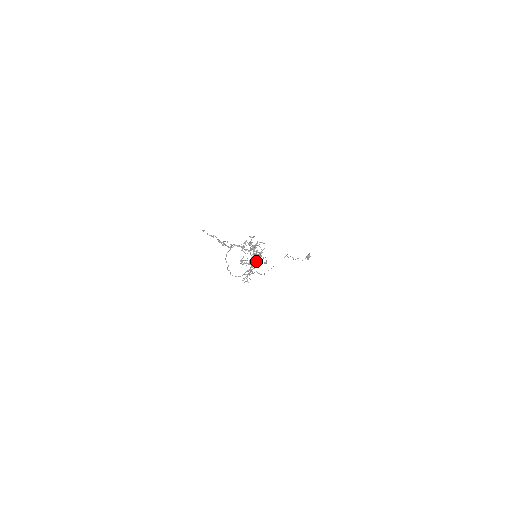
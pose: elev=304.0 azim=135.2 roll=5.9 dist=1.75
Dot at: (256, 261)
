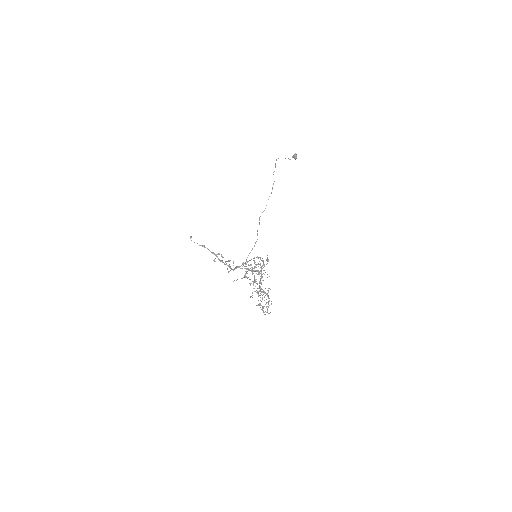
Dot at: occluded
